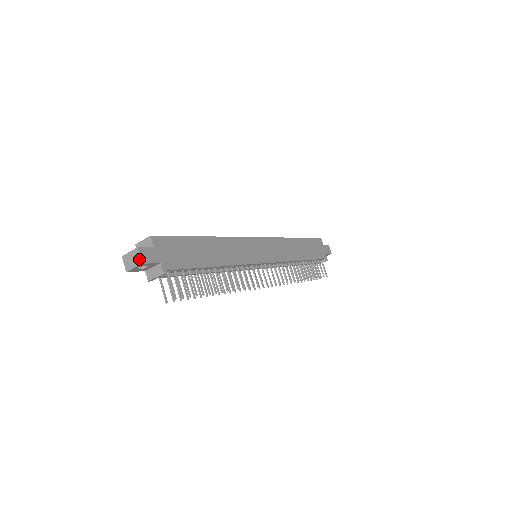
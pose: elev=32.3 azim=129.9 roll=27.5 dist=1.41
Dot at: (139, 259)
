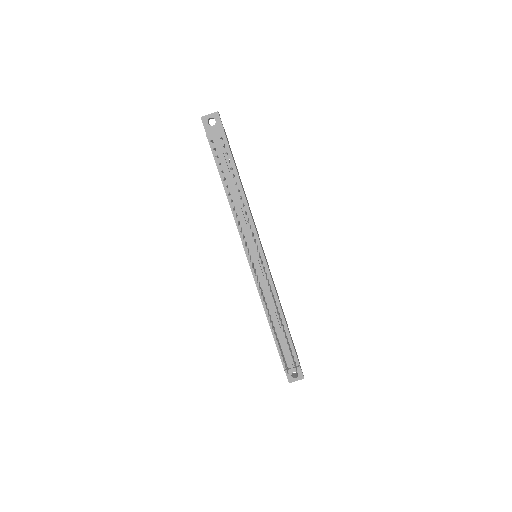
Dot at: (217, 112)
